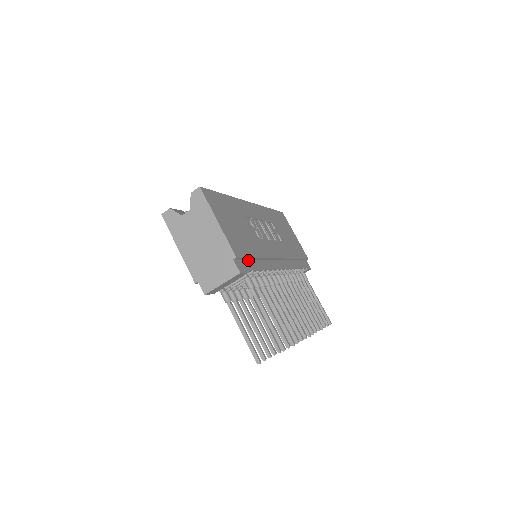
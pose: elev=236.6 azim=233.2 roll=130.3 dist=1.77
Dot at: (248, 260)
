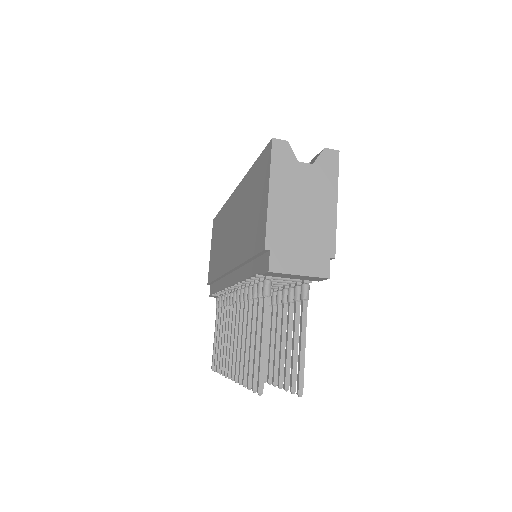
Dot at: occluded
